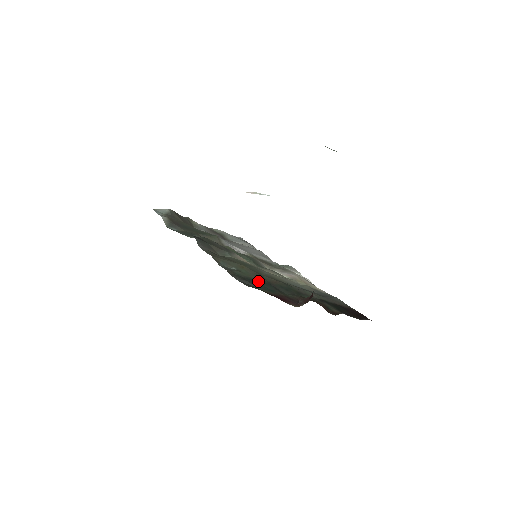
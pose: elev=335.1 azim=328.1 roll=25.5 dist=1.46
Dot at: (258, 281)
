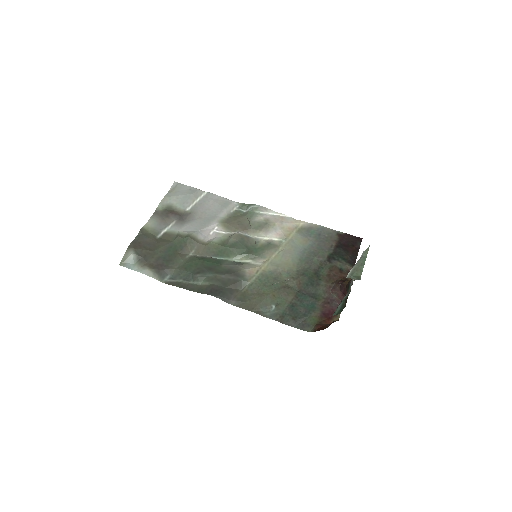
Dot at: (295, 301)
